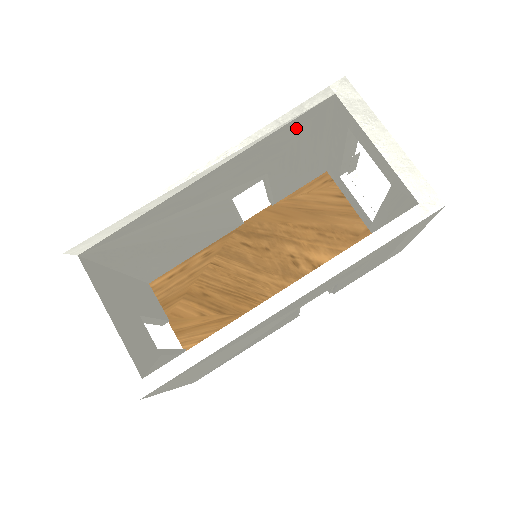
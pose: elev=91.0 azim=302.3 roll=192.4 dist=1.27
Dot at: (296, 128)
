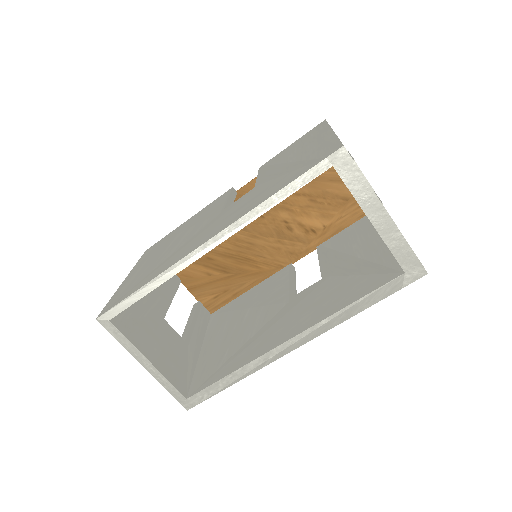
Dot at: occluded
